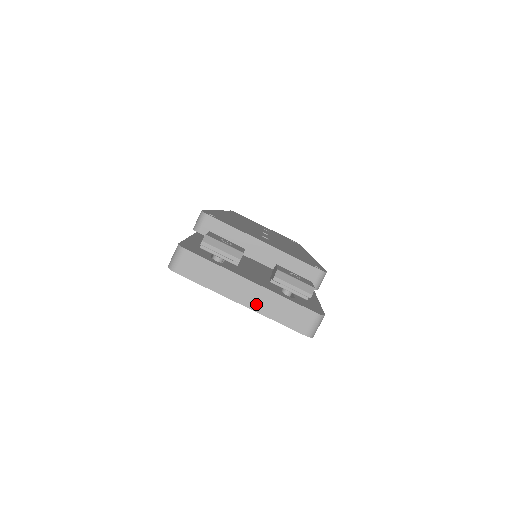
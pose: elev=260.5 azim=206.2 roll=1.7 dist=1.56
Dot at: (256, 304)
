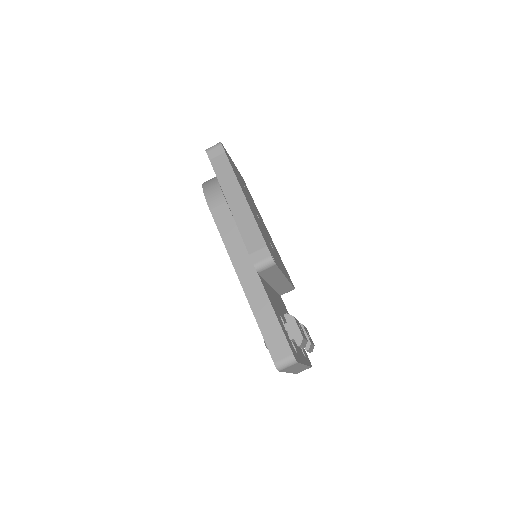
Dot at: occluded
